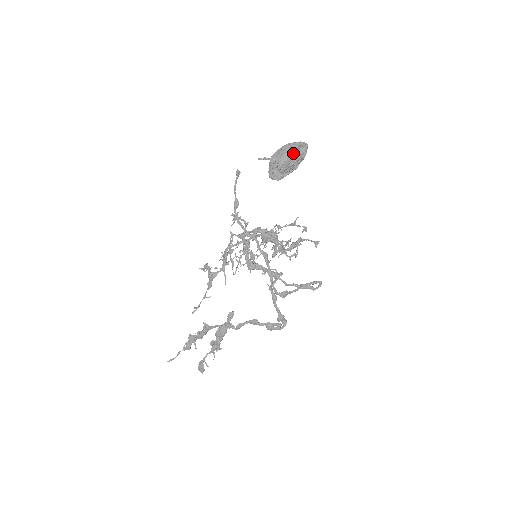
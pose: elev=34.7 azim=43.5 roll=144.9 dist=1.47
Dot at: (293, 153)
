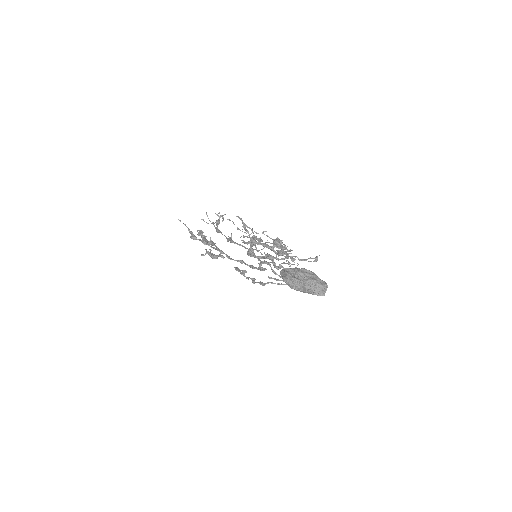
Dot at: (305, 292)
